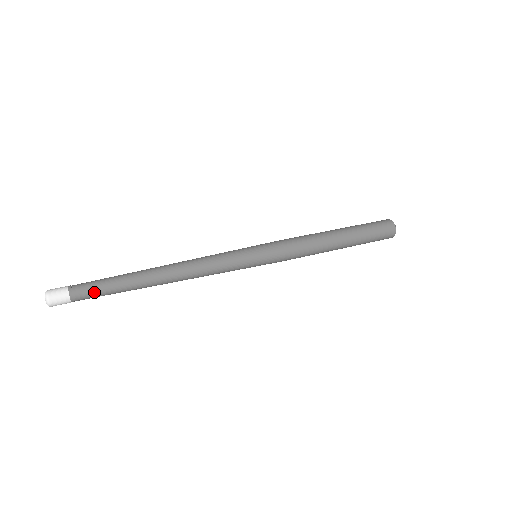
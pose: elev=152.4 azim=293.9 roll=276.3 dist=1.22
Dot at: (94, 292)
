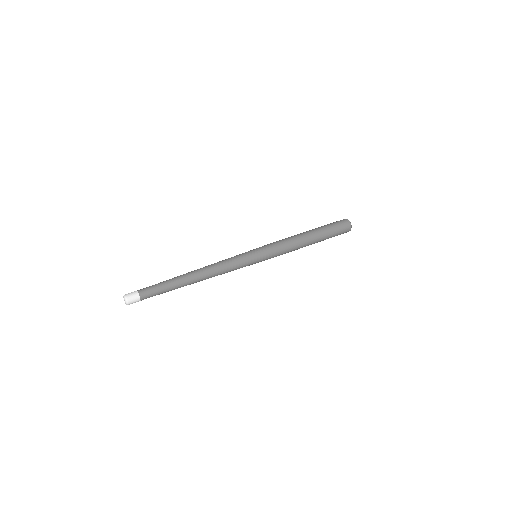
Dot at: (153, 289)
